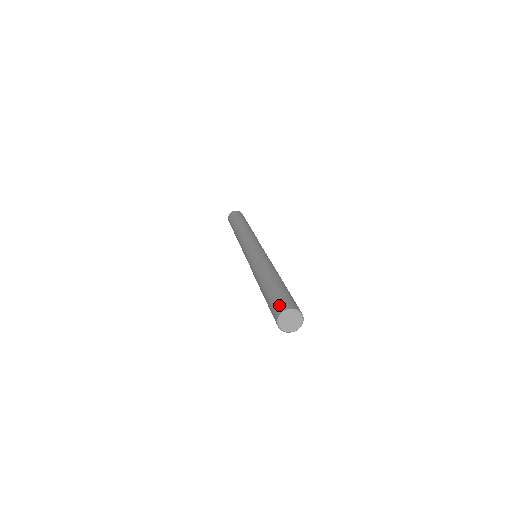
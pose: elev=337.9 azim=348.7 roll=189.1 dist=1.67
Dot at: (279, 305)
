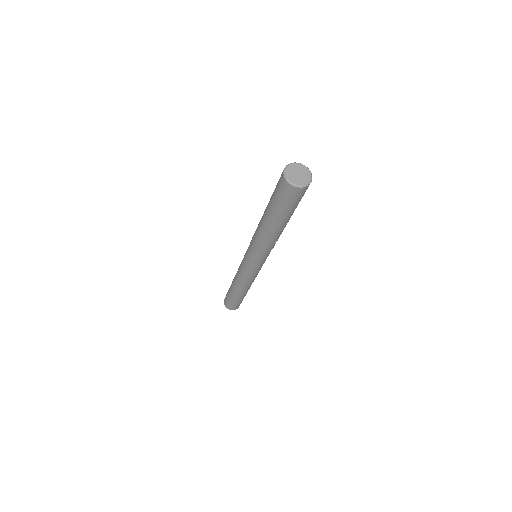
Dot at: (279, 180)
